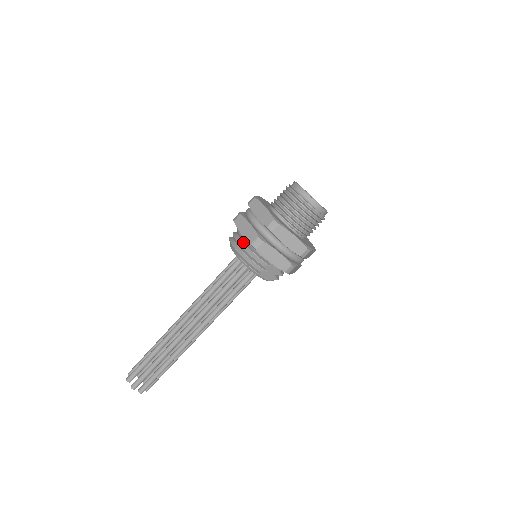
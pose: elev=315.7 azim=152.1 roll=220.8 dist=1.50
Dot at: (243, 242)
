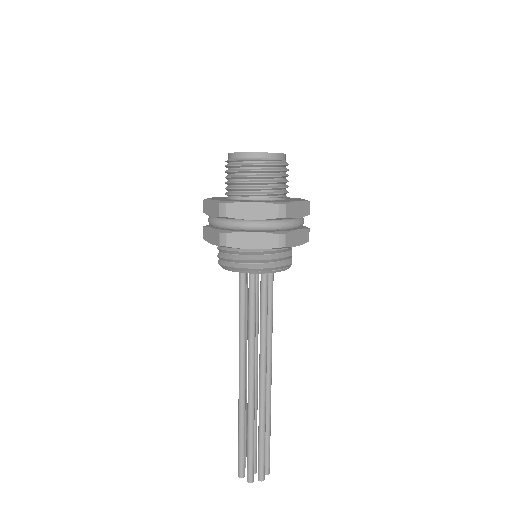
Dot at: (255, 255)
